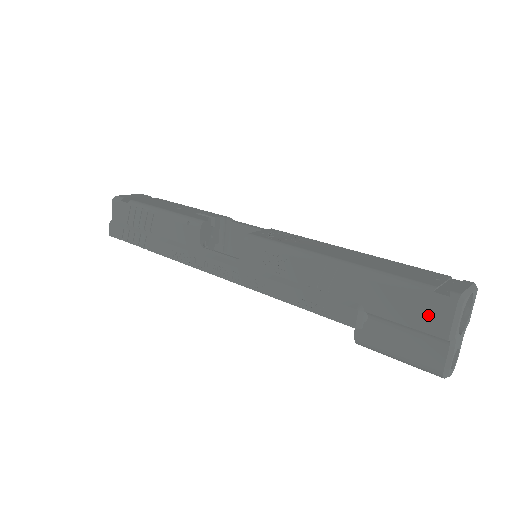
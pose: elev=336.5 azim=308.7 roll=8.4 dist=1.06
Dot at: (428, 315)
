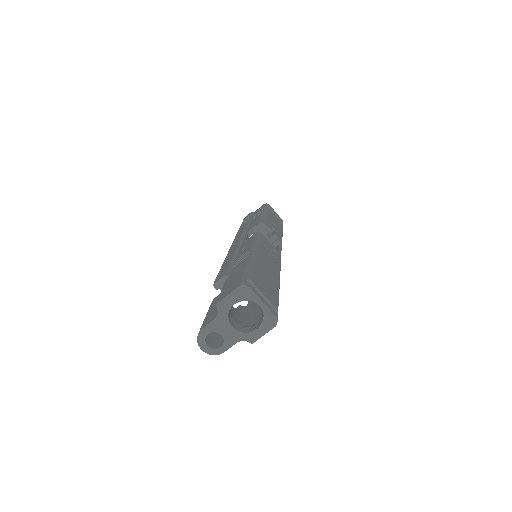
Dot at: (230, 288)
